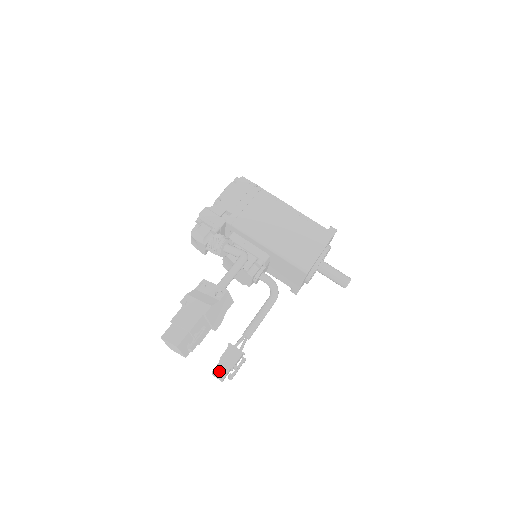
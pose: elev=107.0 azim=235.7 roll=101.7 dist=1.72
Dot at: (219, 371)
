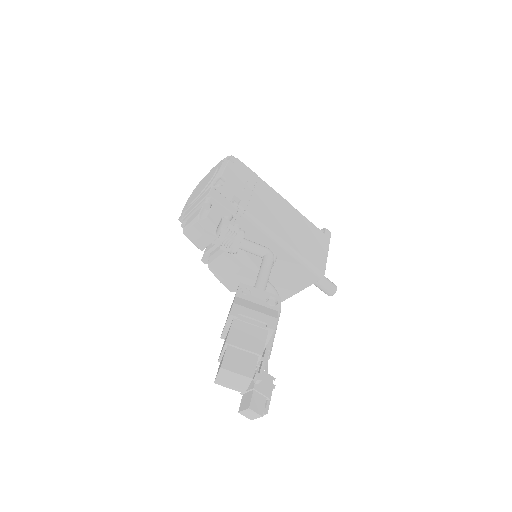
Dot at: (256, 406)
